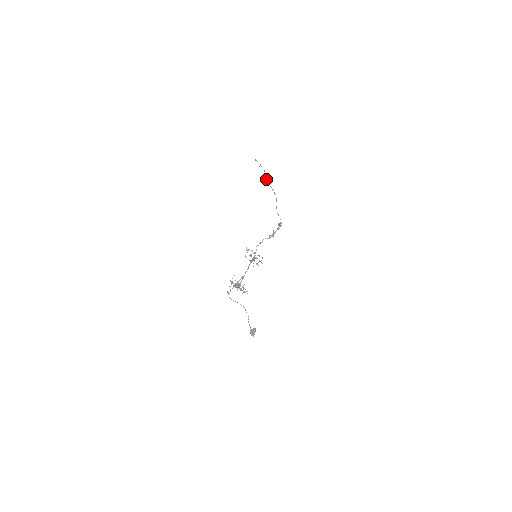
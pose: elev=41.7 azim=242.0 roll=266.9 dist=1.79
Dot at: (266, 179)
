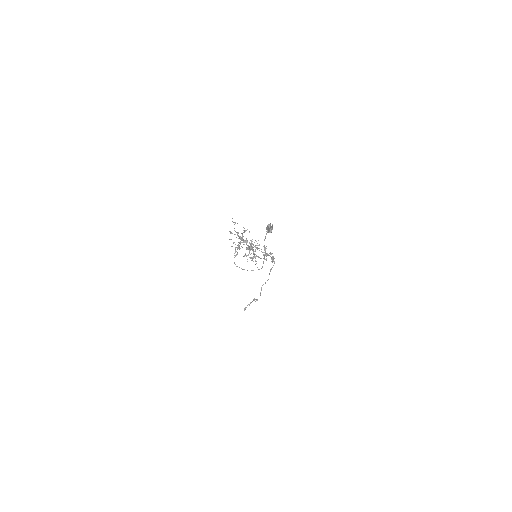
Dot at: (257, 299)
